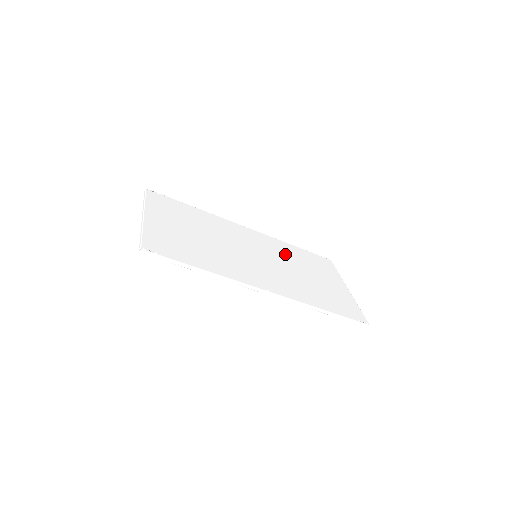
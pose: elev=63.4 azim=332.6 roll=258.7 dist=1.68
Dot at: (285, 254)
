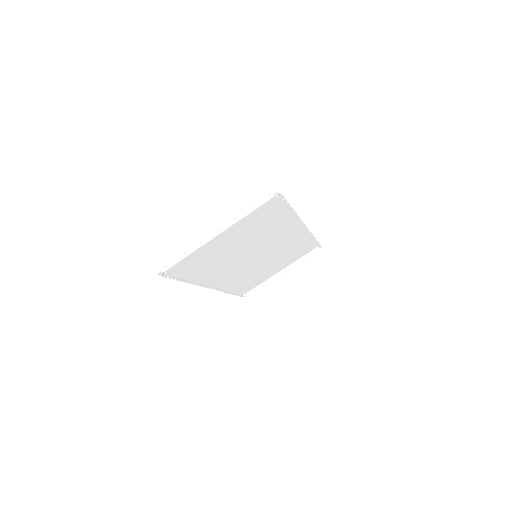
Dot at: (246, 275)
